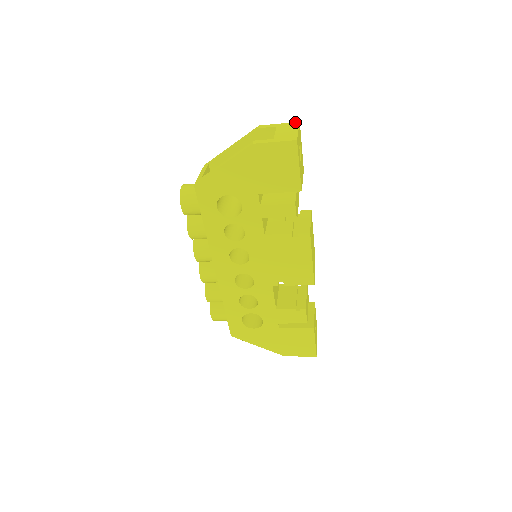
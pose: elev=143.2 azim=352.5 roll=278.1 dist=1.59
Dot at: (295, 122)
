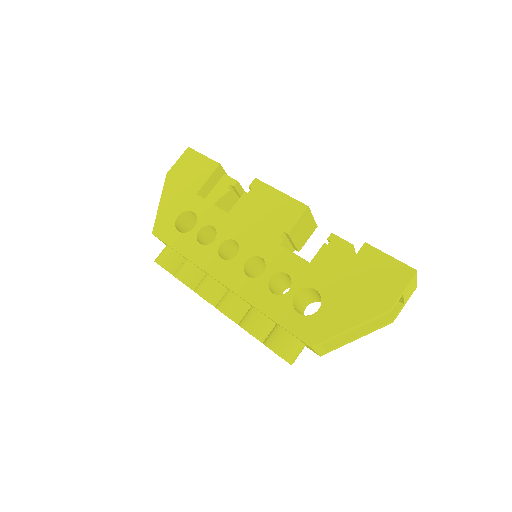
Dot at: occluded
